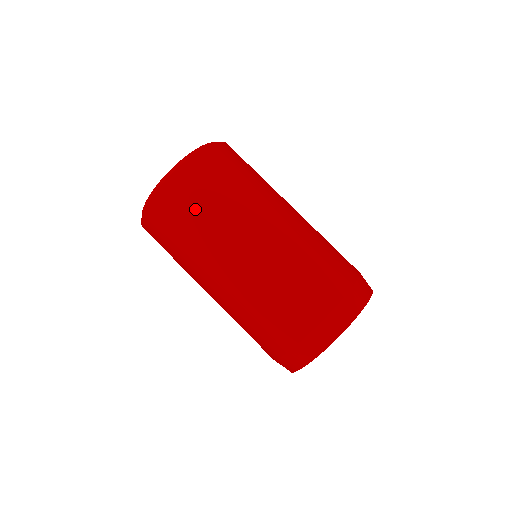
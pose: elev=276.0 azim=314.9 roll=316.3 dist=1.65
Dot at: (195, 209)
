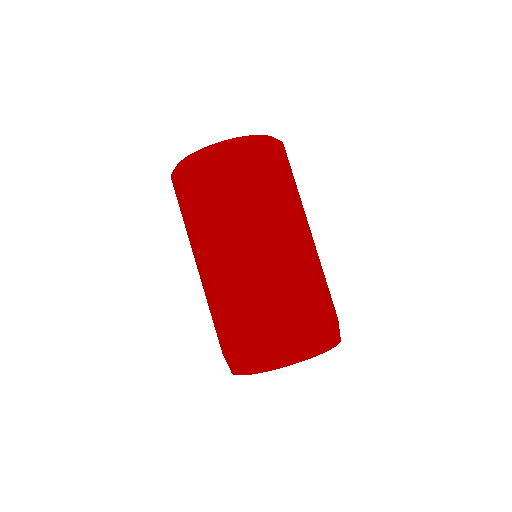
Dot at: (192, 202)
